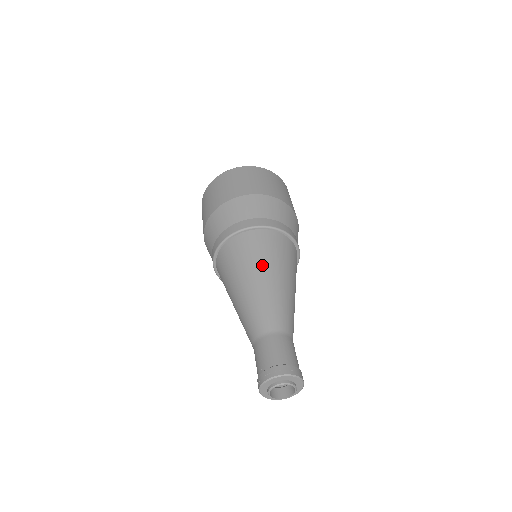
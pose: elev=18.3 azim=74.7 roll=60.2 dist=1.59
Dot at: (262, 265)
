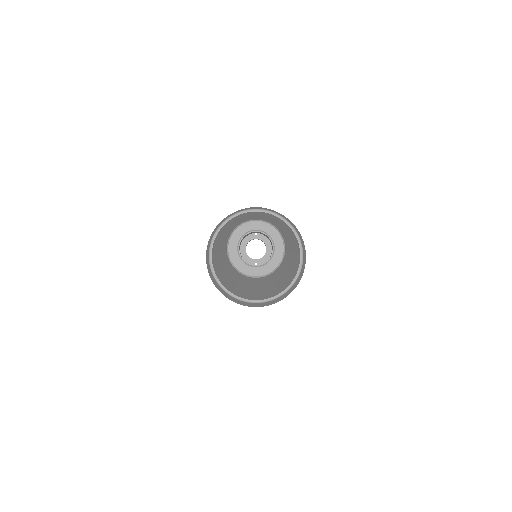
Dot at: (246, 218)
